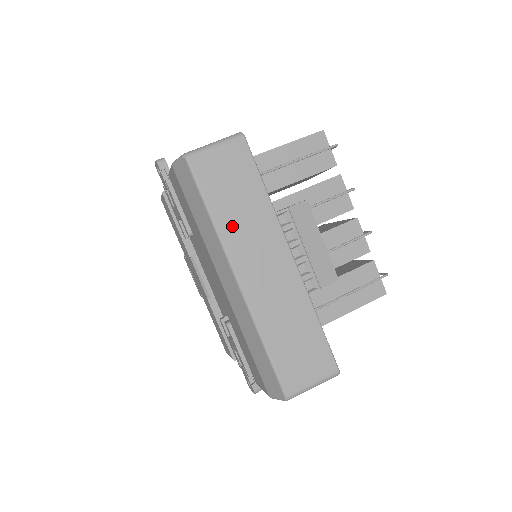
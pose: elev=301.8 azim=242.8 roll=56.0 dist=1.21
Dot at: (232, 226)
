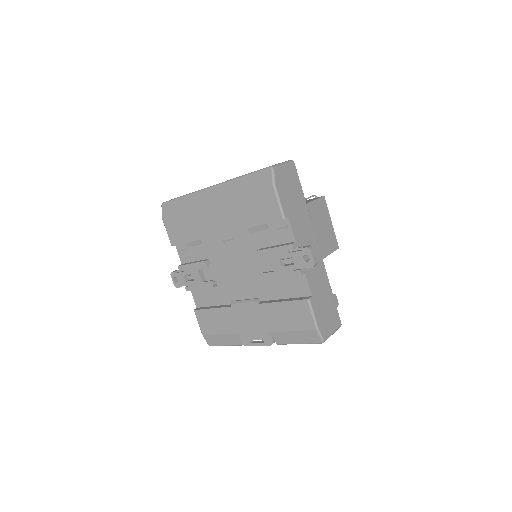
Dot at: occluded
